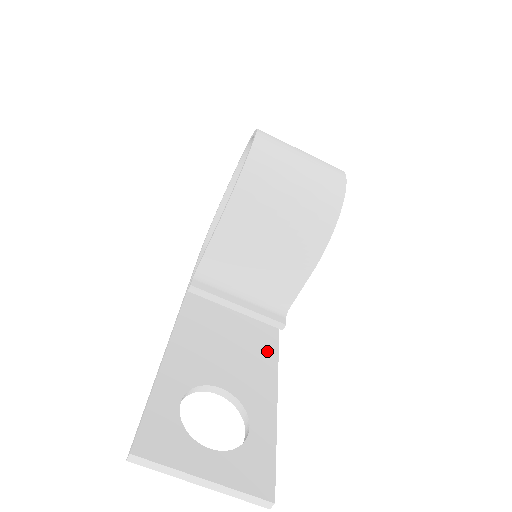
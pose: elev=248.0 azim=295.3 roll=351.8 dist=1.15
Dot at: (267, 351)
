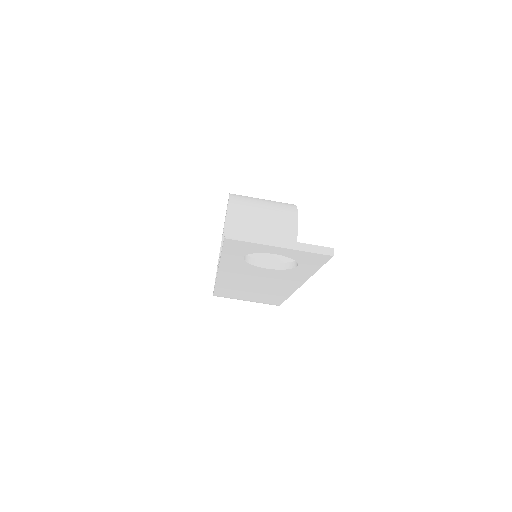
Dot at: occluded
